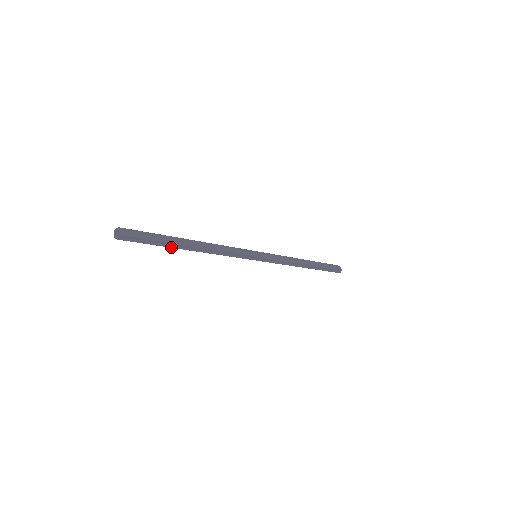
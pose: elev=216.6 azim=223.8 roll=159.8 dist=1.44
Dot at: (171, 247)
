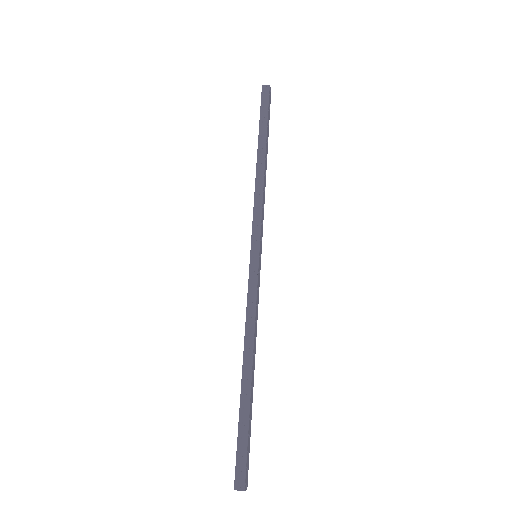
Dot at: occluded
